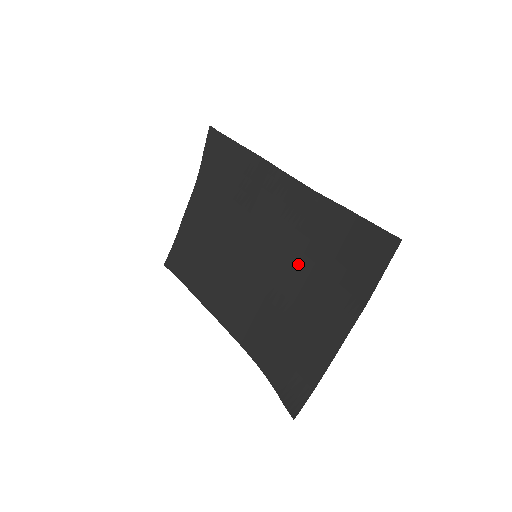
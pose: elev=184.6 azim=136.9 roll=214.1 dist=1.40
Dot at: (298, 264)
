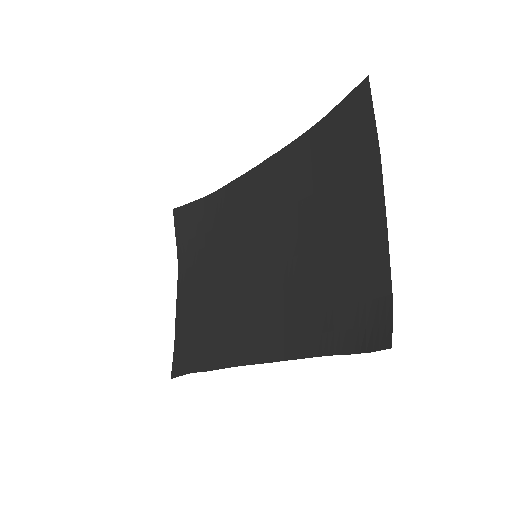
Dot at: (298, 214)
